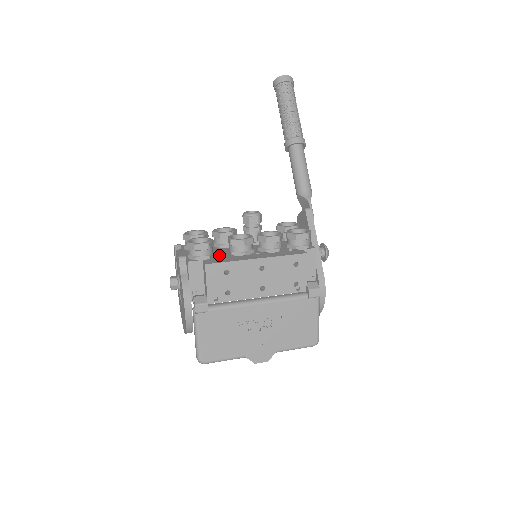
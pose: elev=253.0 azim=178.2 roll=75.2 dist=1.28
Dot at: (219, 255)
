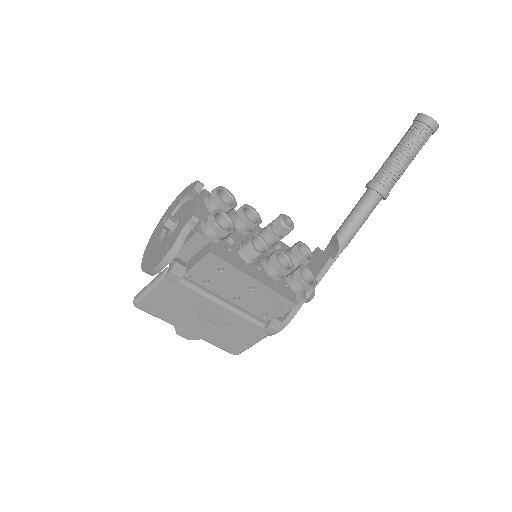
Dot at: (228, 243)
